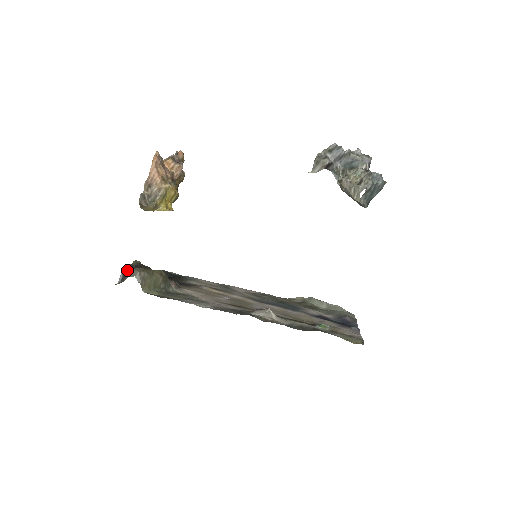
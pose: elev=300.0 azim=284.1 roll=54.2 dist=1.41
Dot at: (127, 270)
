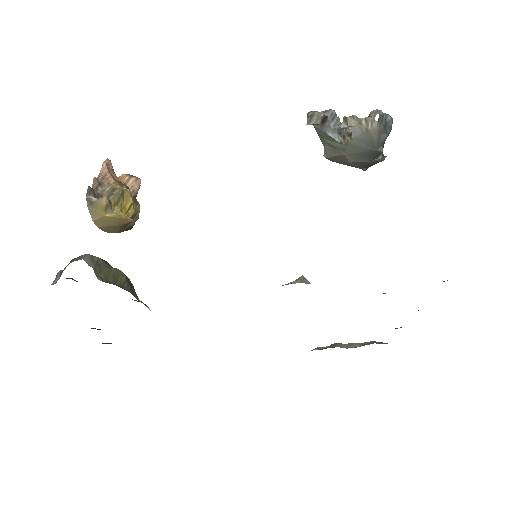
Dot at: occluded
